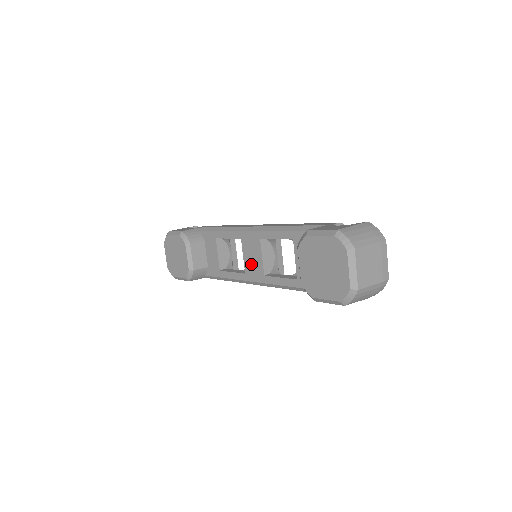
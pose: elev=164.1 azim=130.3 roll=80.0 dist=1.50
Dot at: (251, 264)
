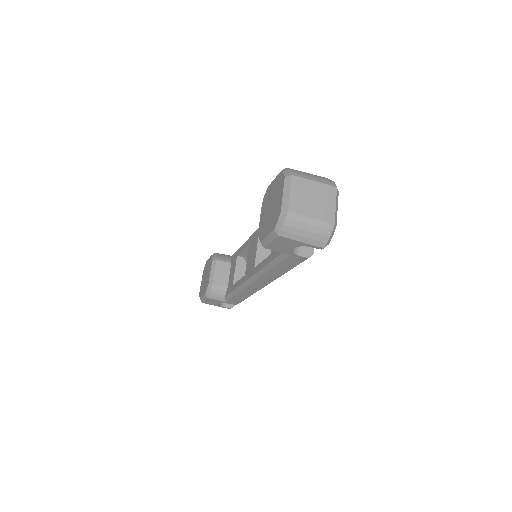
Dot at: (250, 262)
